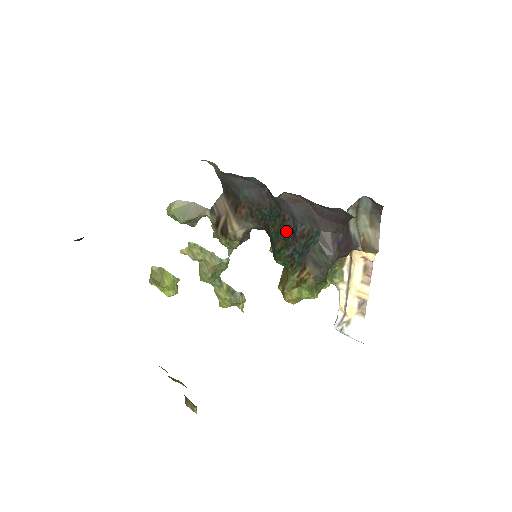
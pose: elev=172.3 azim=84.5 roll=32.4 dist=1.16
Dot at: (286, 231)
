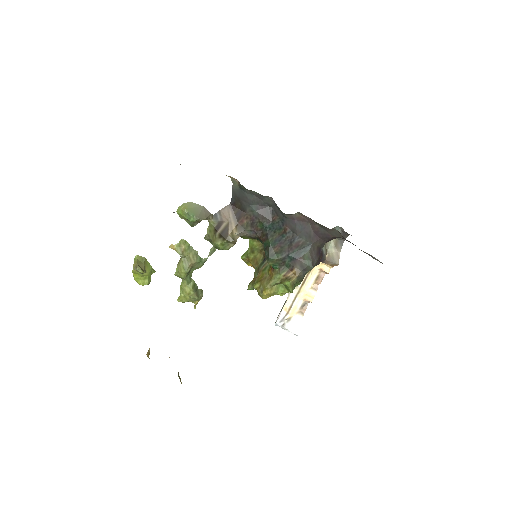
Dot at: (284, 241)
